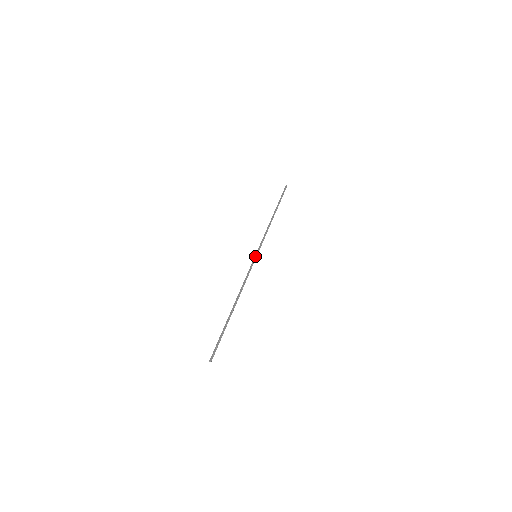
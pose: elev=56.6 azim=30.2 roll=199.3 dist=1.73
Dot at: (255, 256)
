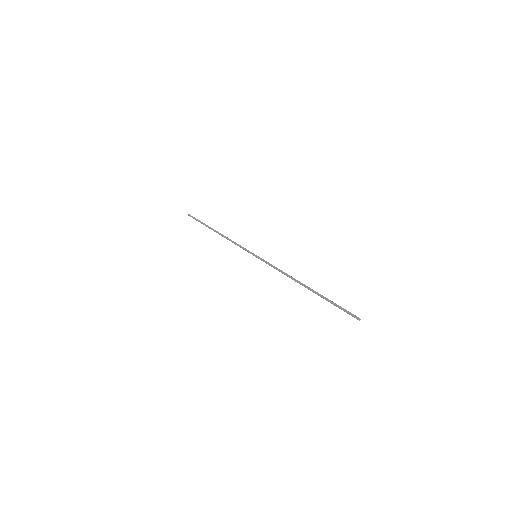
Dot at: (256, 256)
